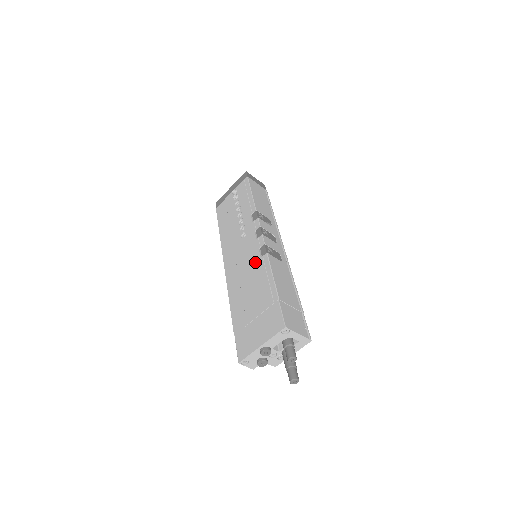
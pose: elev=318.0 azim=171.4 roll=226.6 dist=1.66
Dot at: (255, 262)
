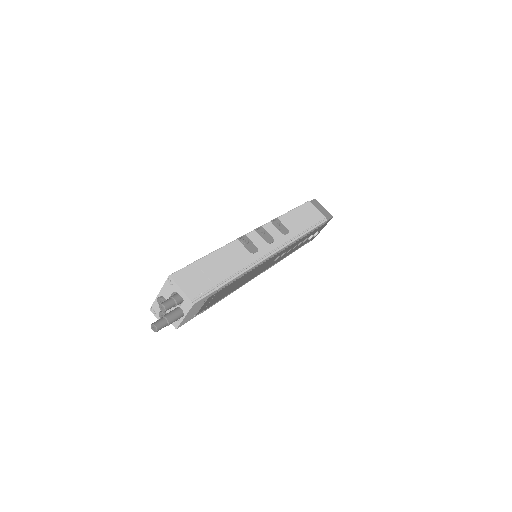
Dot at: occluded
